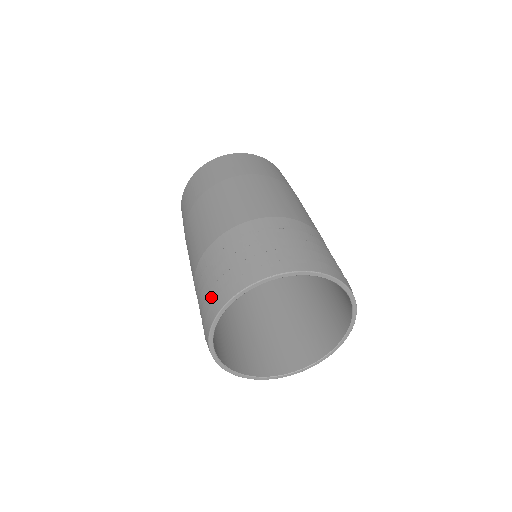
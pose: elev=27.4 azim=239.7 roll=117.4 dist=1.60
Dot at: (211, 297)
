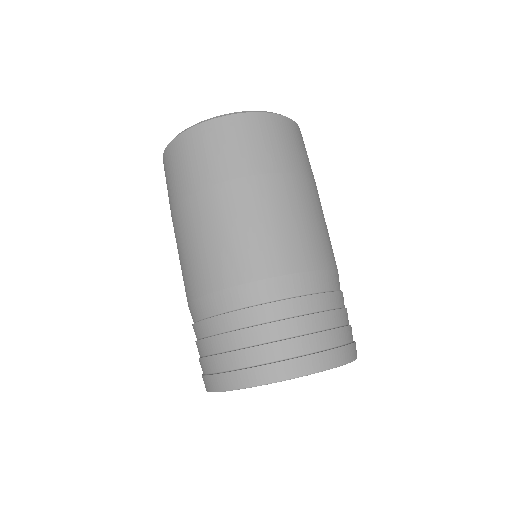
Dot at: (279, 351)
